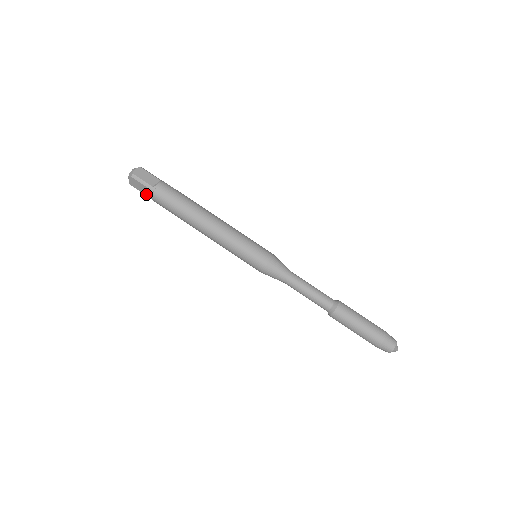
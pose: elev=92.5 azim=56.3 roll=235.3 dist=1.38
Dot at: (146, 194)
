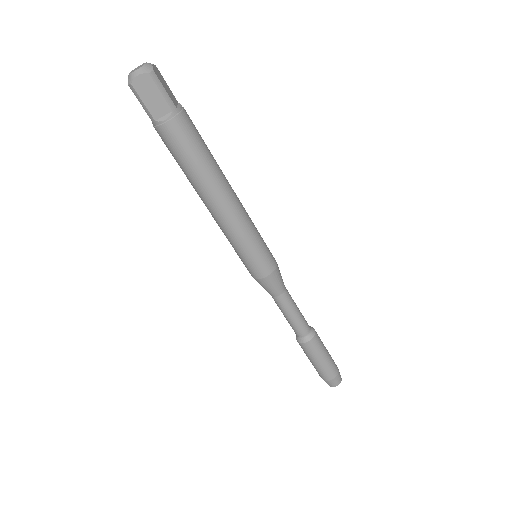
Dot at: occluded
